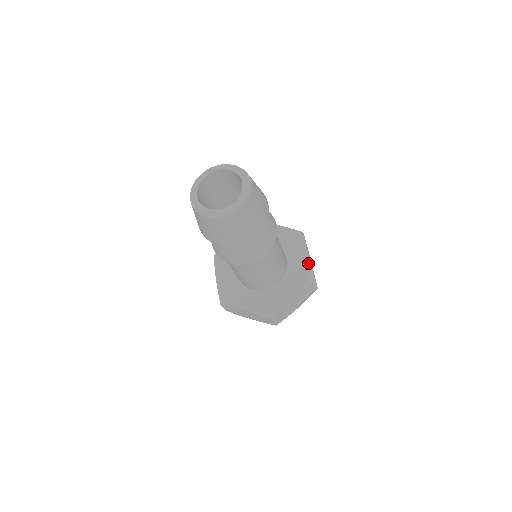
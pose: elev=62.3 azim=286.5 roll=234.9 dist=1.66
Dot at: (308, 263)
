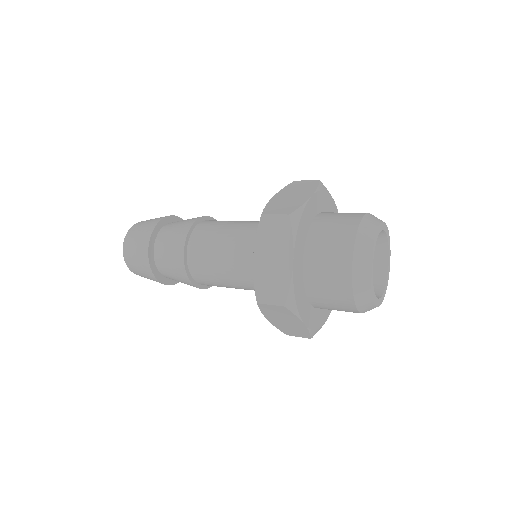
Dot at: occluded
